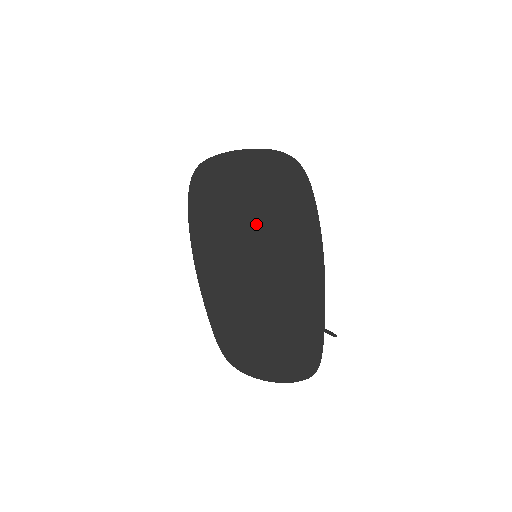
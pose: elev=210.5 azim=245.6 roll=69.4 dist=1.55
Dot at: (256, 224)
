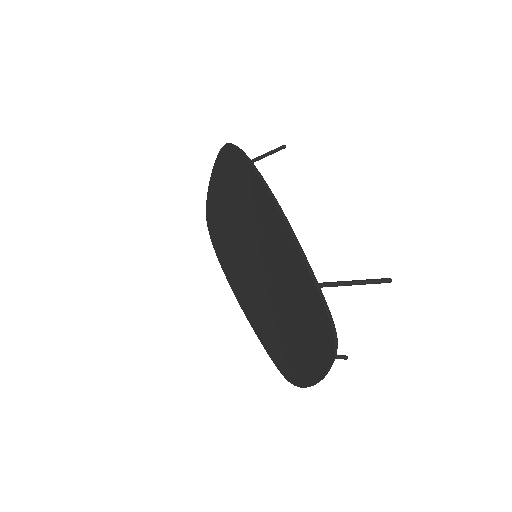
Dot at: (240, 227)
